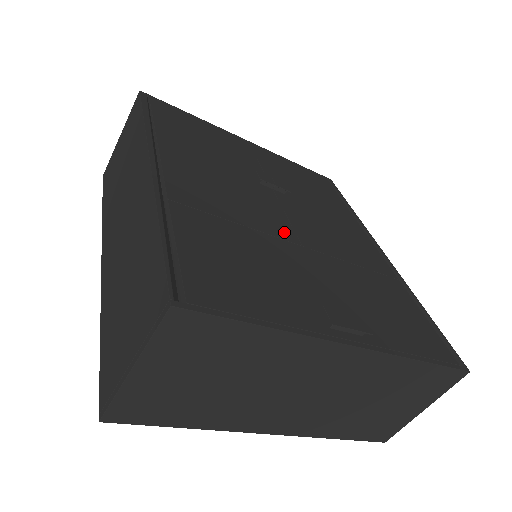
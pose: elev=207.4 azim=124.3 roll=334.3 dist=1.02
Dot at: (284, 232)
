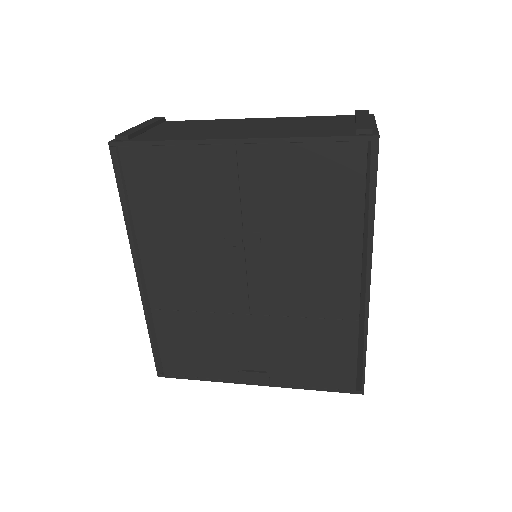
Dot at: (237, 305)
